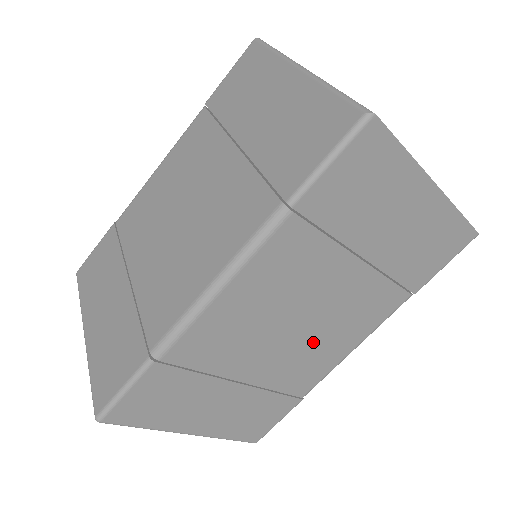
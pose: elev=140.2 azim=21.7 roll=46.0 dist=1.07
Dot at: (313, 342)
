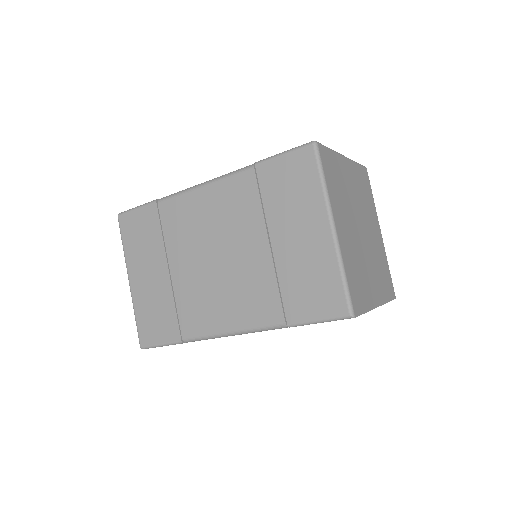
Dot at: occluded
